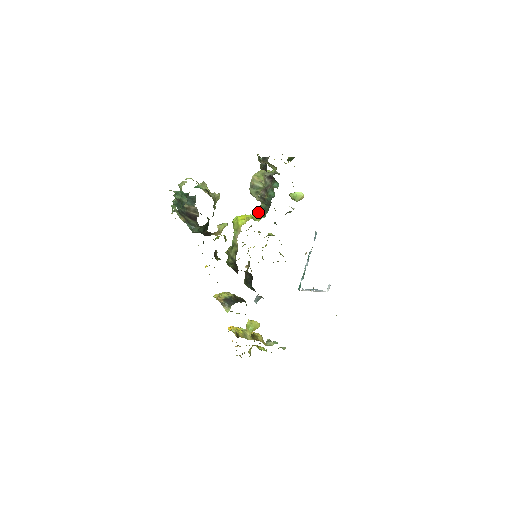
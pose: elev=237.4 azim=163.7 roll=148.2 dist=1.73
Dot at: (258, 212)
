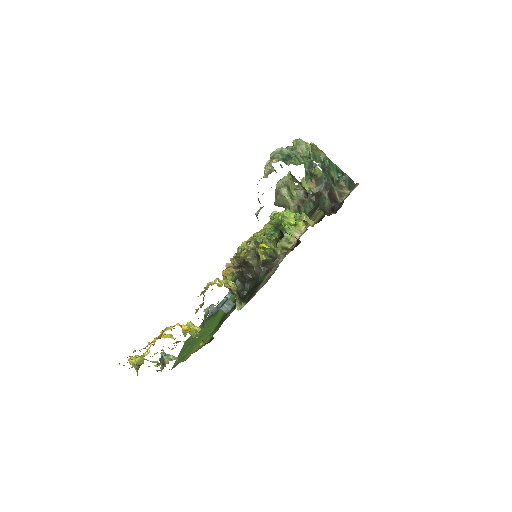
Dot at: occluded
